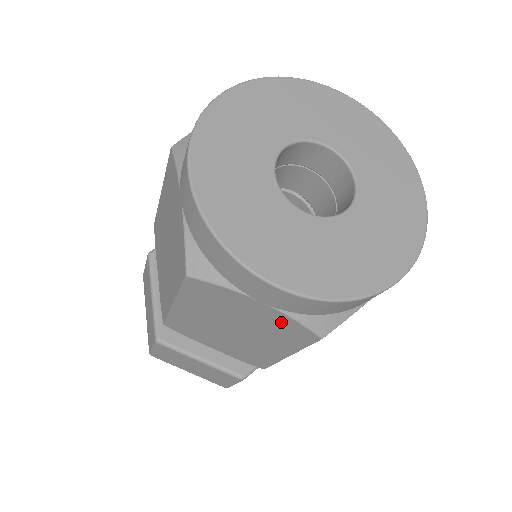
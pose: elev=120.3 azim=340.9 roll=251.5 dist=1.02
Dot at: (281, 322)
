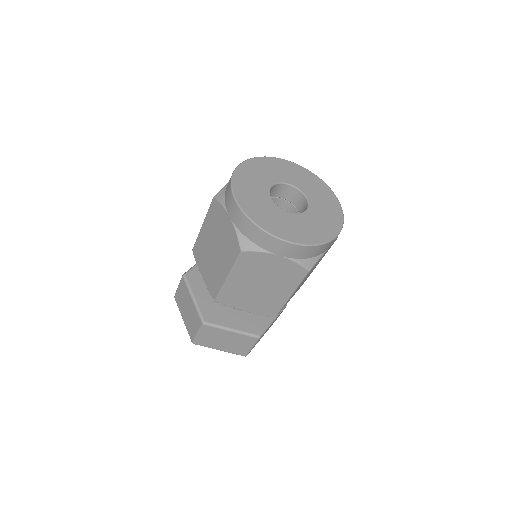
Dot at: (289, 267)
